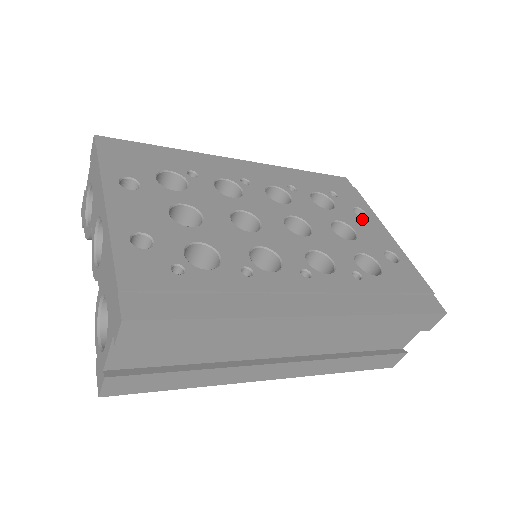
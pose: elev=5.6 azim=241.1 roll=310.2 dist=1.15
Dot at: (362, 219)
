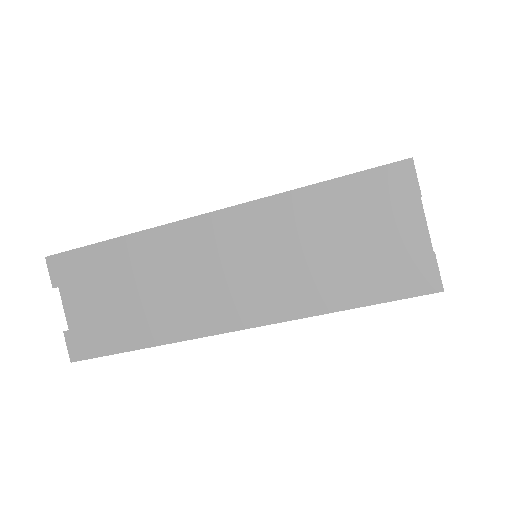
Dot at: occluded
